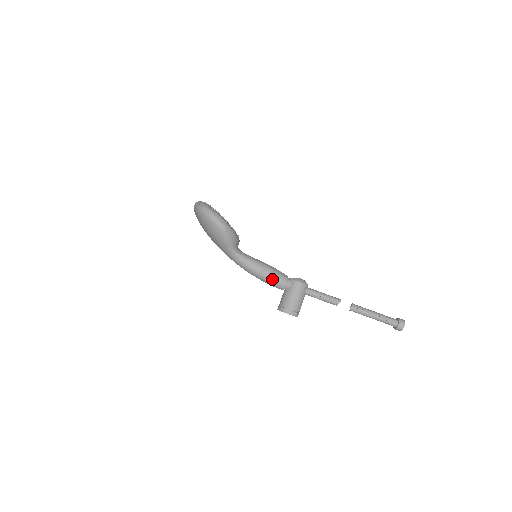
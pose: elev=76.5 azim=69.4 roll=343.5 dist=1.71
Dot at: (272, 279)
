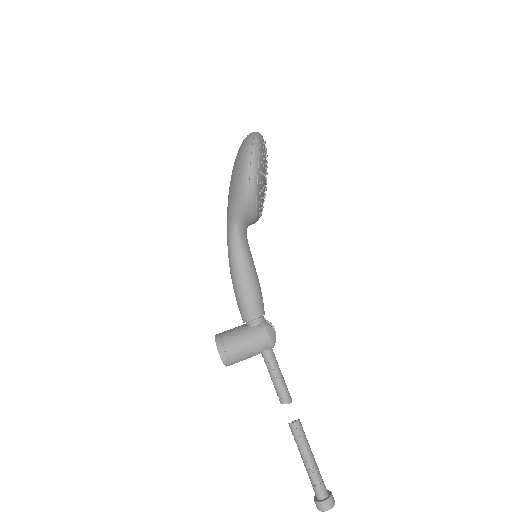
Dot at: (243, 298)
